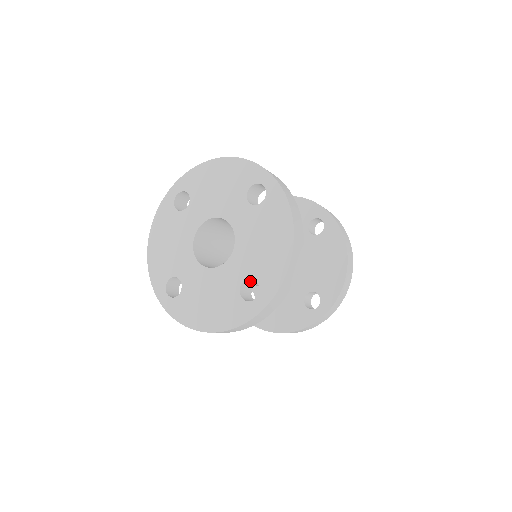
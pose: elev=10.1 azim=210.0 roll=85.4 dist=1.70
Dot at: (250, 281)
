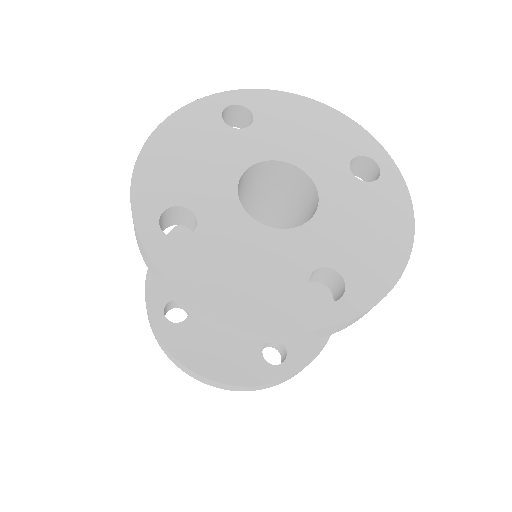
Dot at: (317, 274)
